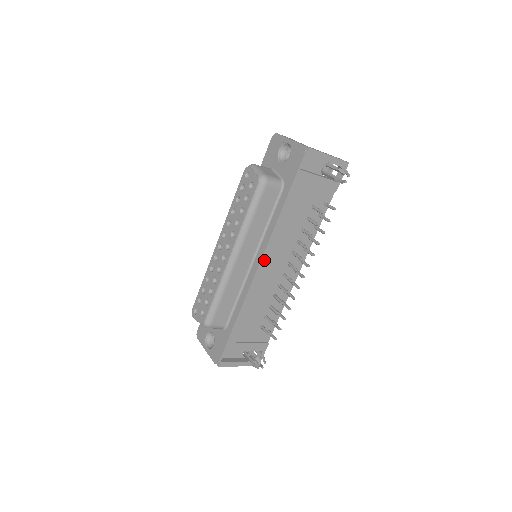
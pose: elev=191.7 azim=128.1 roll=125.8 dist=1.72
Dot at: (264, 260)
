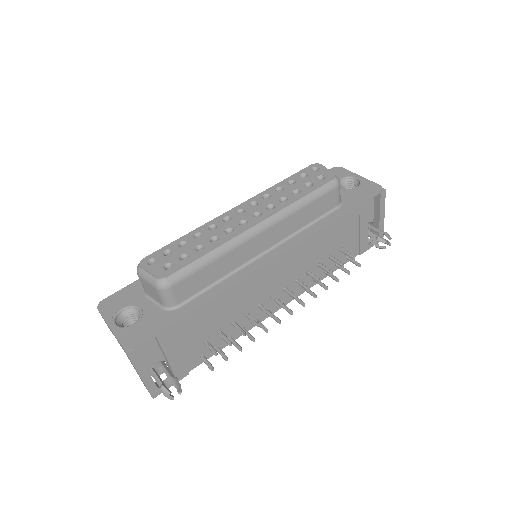
Dot at: (281, 258)
